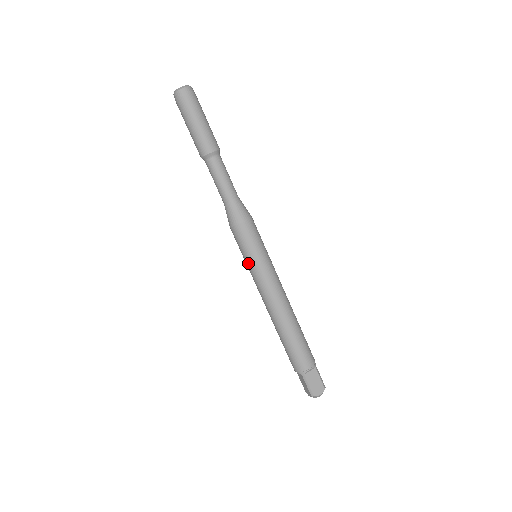
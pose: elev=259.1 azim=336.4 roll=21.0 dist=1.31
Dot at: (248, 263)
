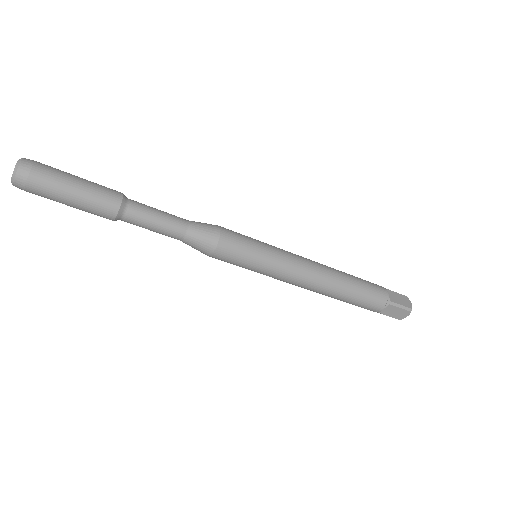
Dot at: occluded
